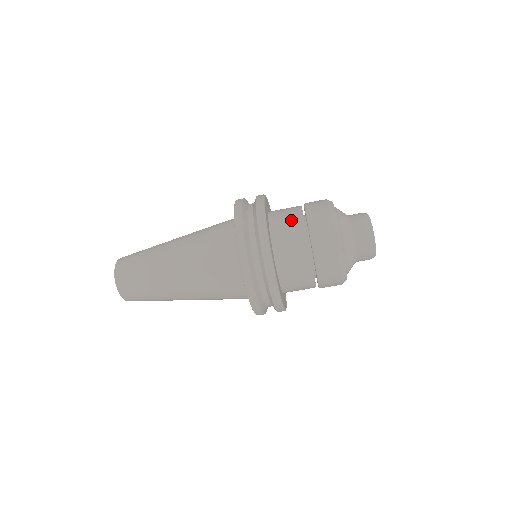
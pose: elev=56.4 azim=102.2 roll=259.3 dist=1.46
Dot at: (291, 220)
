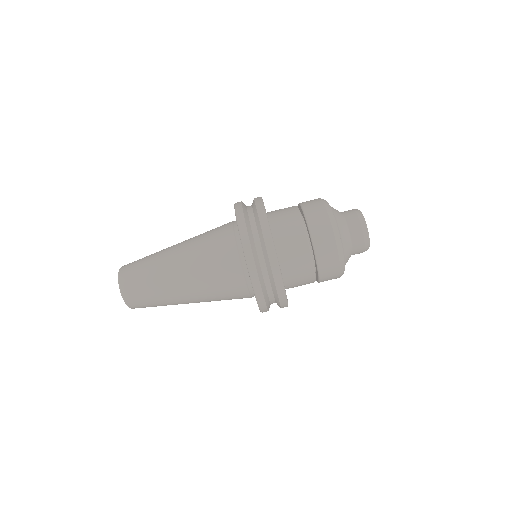
Dot at: occluded
